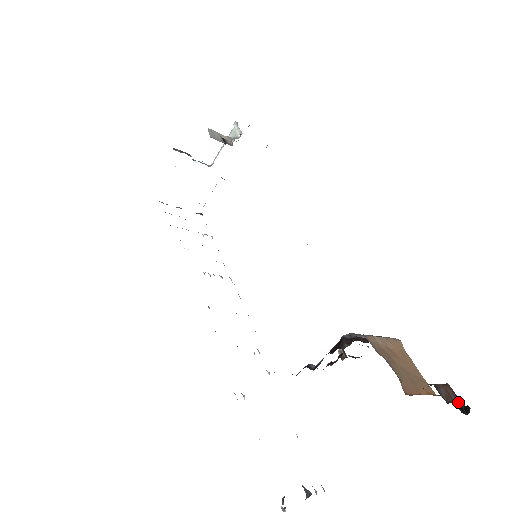
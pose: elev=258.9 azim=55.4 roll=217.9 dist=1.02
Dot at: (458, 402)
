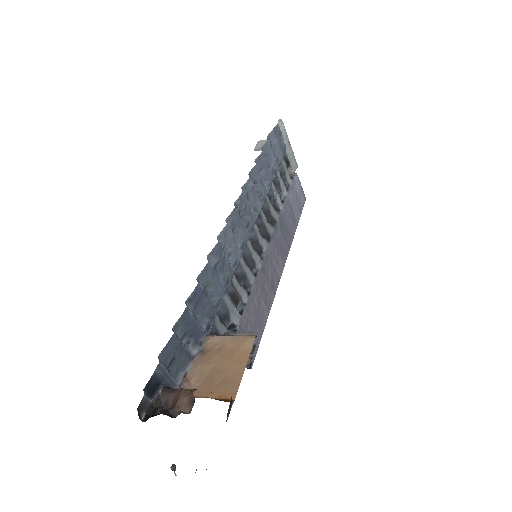
Dot at: (189, 409)
